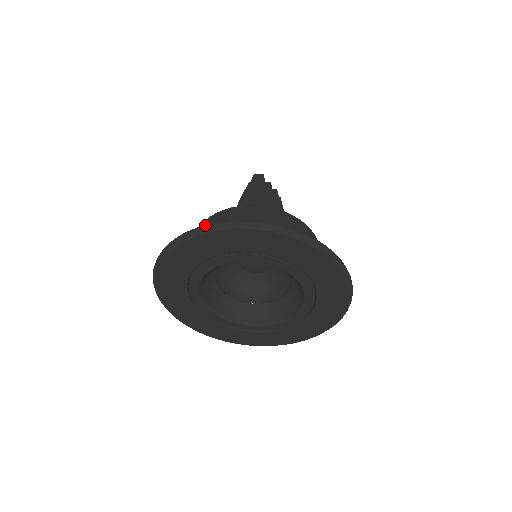
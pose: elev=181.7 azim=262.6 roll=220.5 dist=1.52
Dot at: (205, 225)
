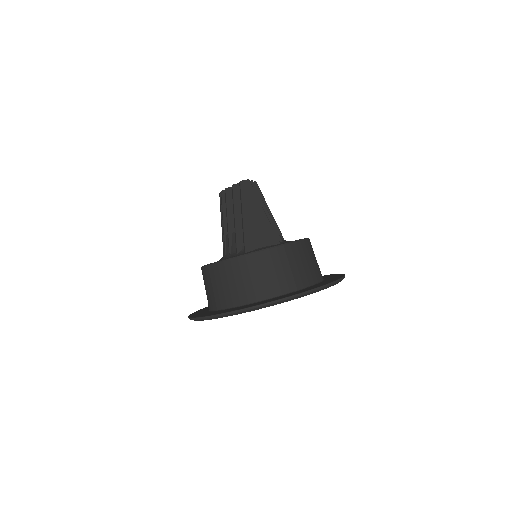
Dot at: (261, 305)
